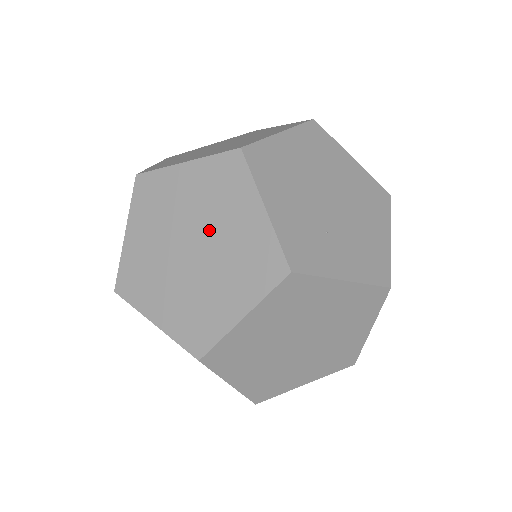
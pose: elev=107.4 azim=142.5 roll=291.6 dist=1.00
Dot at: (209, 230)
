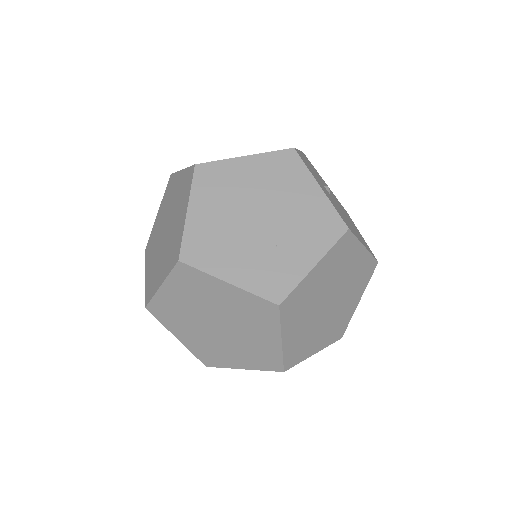
Dot at: (214, 311)
